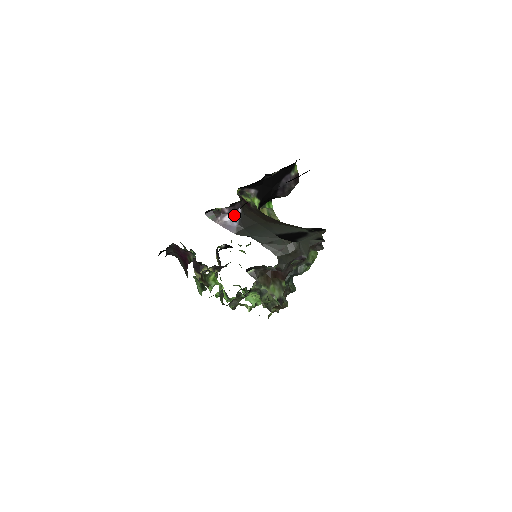
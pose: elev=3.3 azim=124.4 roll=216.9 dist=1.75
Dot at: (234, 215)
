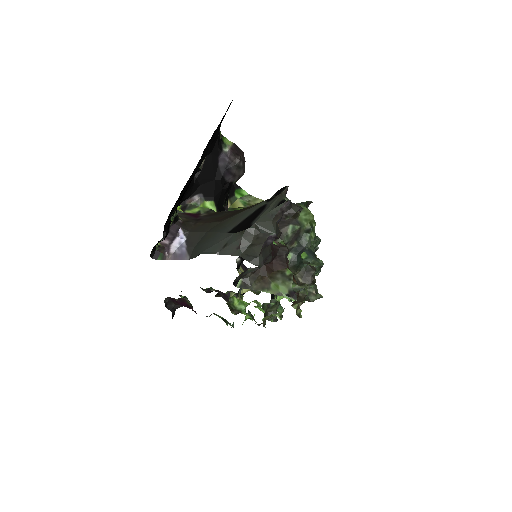
Dot at: (178, 240)
